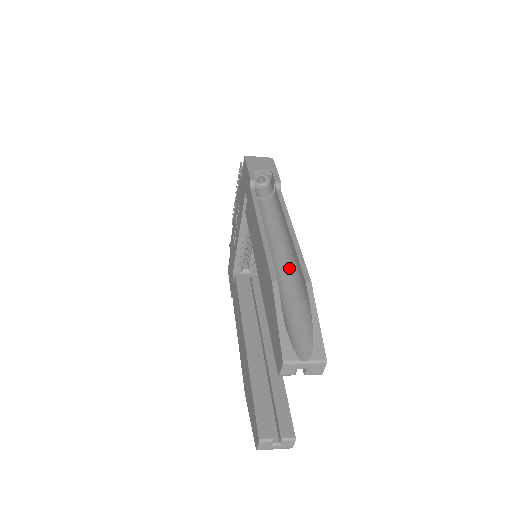
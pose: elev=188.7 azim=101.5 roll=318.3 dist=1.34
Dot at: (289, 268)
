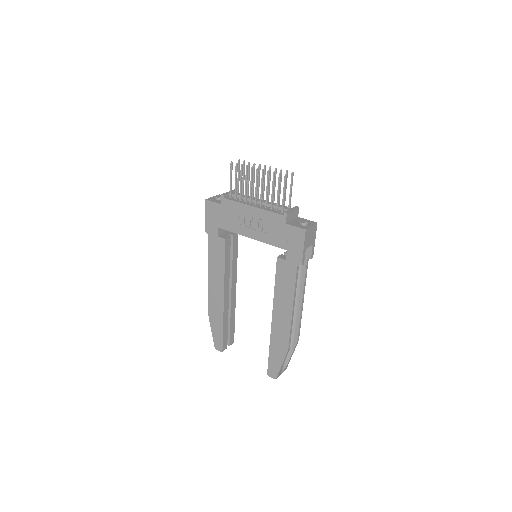
Dot at: occluded
